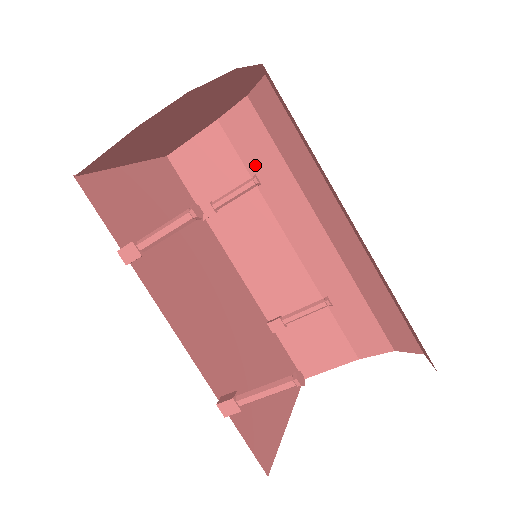
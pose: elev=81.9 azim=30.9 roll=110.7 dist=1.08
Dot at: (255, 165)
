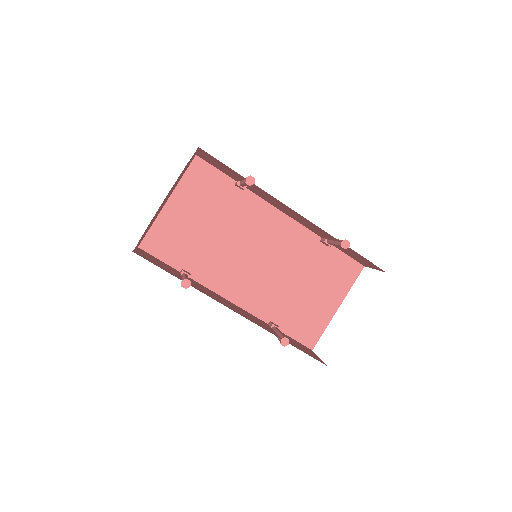
Dot at: occluded
